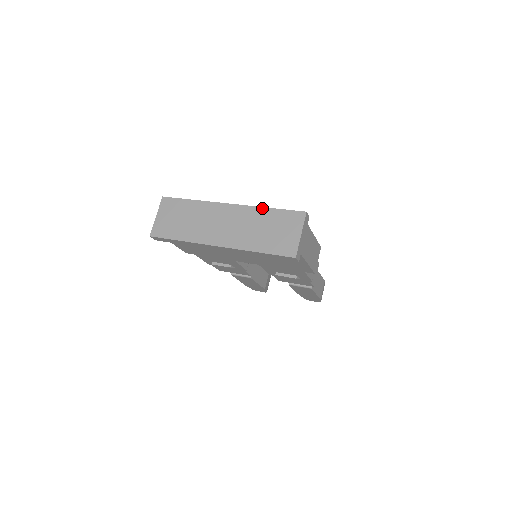
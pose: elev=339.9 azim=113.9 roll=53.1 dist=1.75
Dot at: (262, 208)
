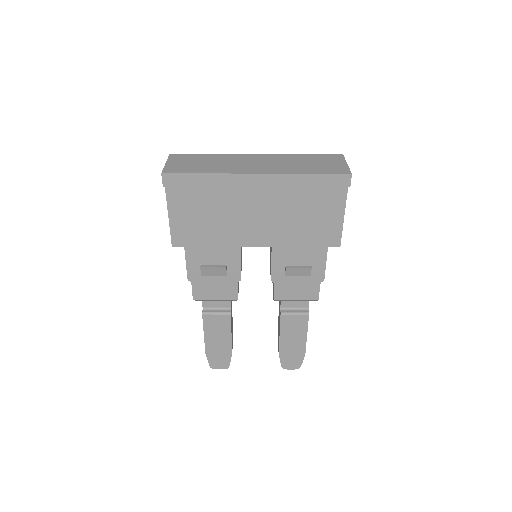
Dot at: (295, 154)
